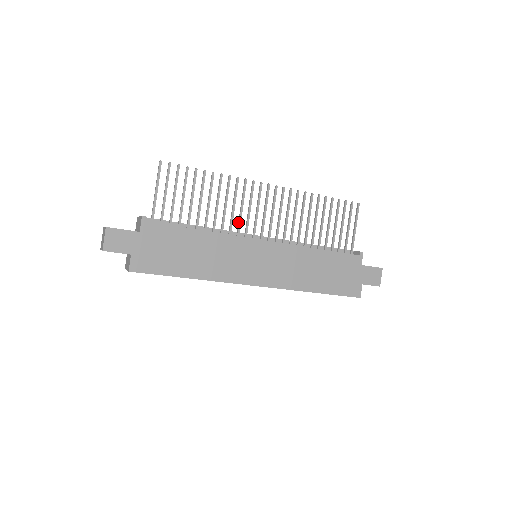
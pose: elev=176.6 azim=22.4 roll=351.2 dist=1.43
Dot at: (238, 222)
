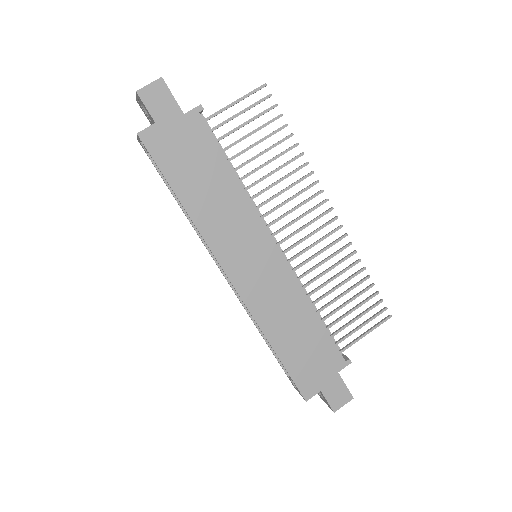
Dot at: (273, 208)
